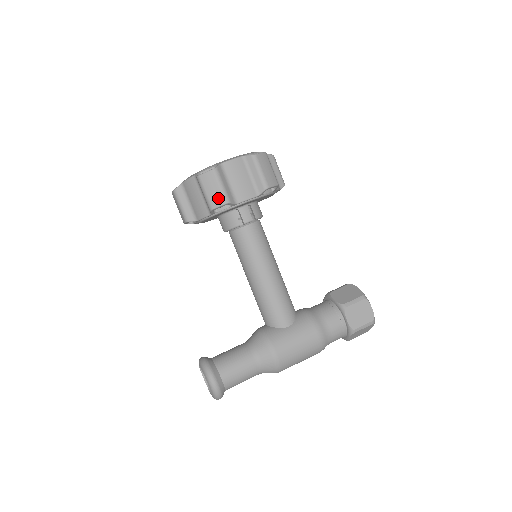
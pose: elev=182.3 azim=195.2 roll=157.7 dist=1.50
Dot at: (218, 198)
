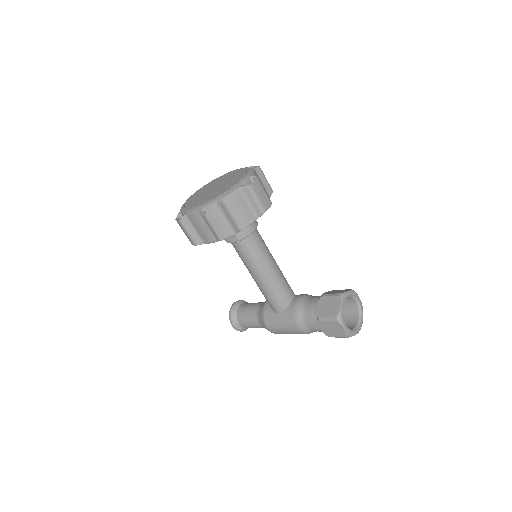
Dot at: (189, 240)
